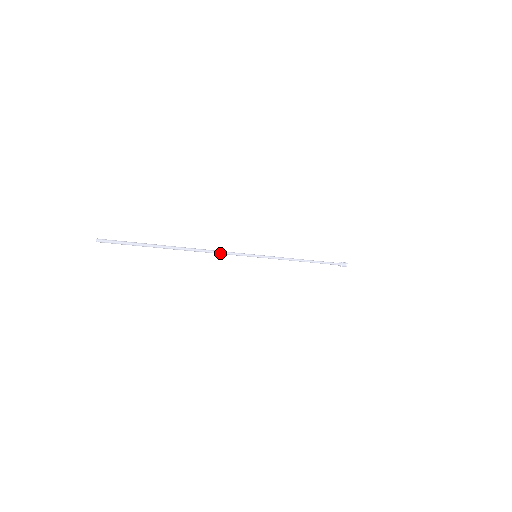
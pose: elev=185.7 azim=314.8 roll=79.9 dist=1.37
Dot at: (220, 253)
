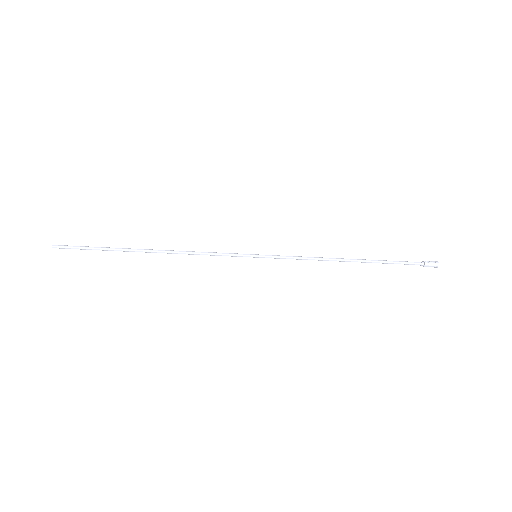
Dot at: (199, 254)
